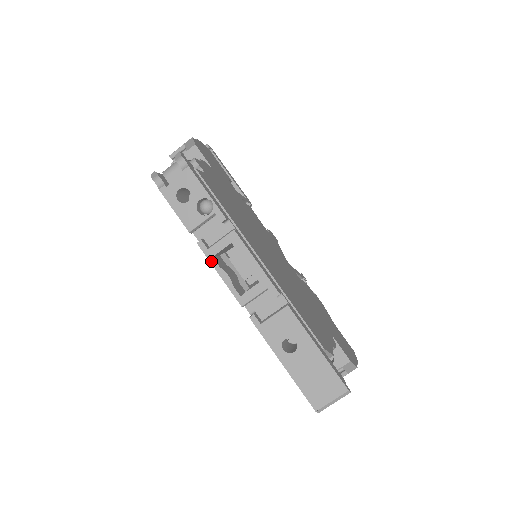
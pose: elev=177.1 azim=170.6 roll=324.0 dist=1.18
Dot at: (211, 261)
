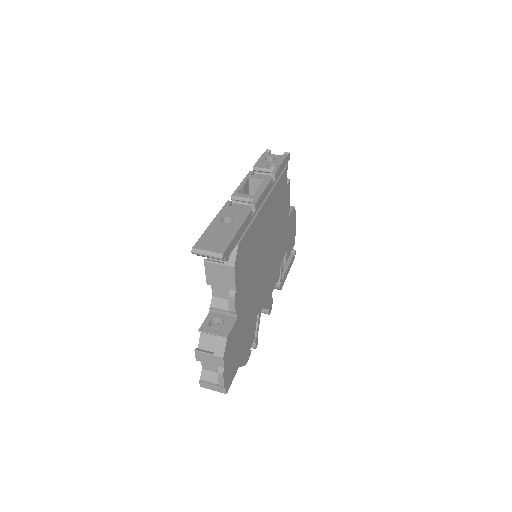
Dot at: (246, 178)
